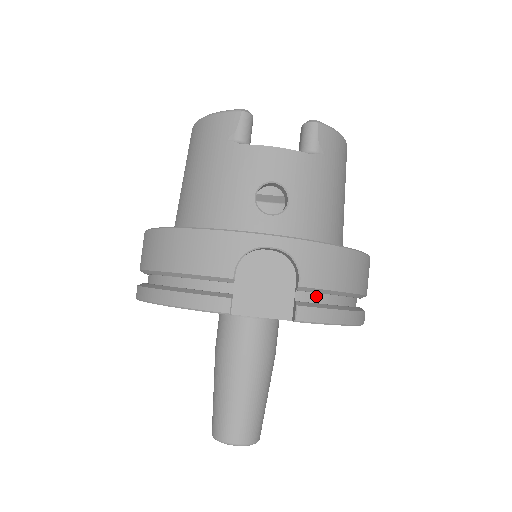
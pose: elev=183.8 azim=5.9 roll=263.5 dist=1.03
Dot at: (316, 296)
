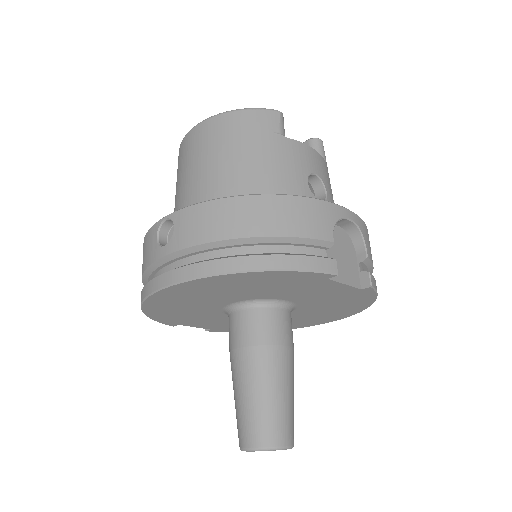
Dot at: occluded
